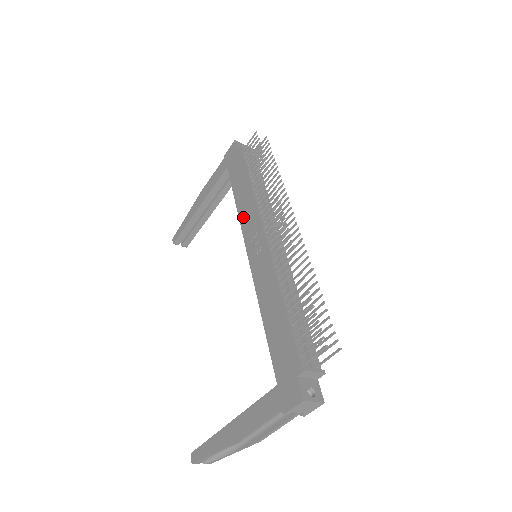
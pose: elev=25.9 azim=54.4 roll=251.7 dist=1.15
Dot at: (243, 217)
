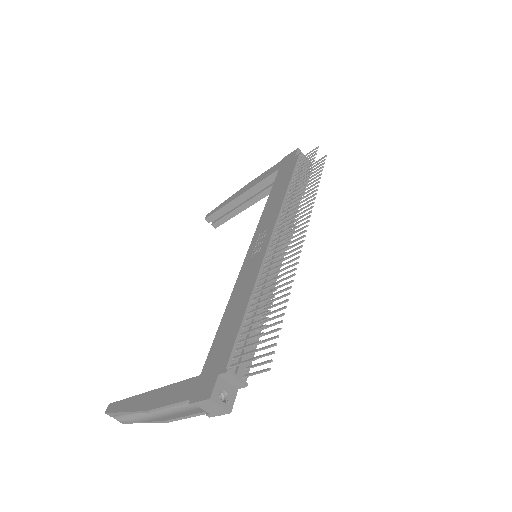
Dot at: (264, 216)
